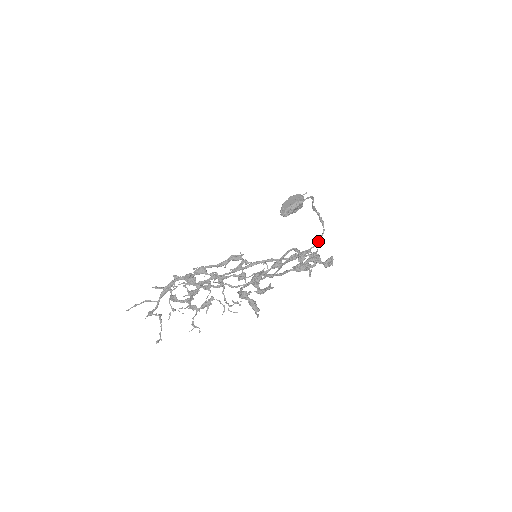
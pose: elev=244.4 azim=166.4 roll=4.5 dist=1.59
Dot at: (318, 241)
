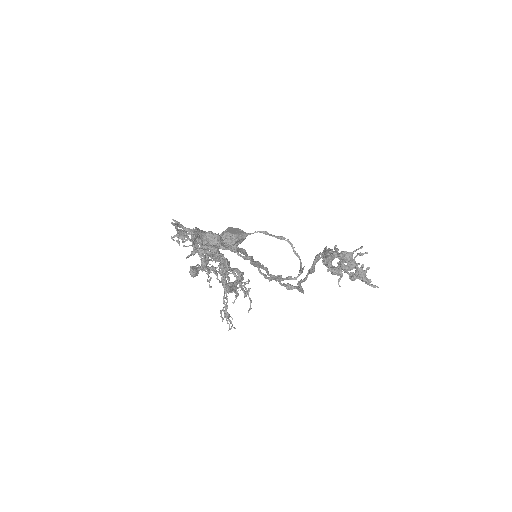
Dot at: (301, 268)
